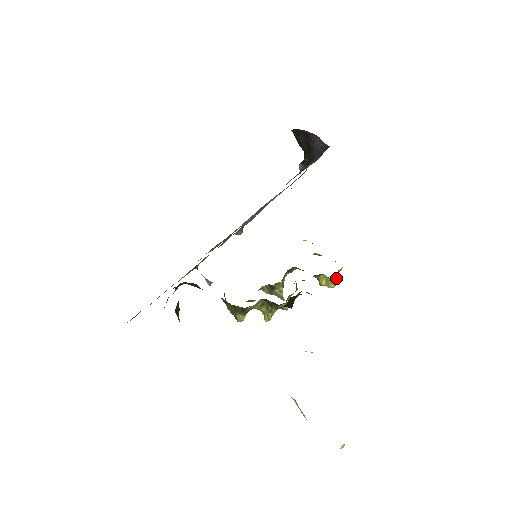
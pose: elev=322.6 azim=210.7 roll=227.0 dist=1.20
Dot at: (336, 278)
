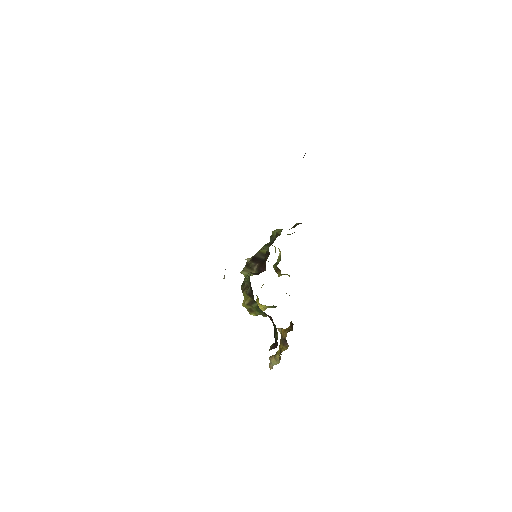
Dot at: occluded
